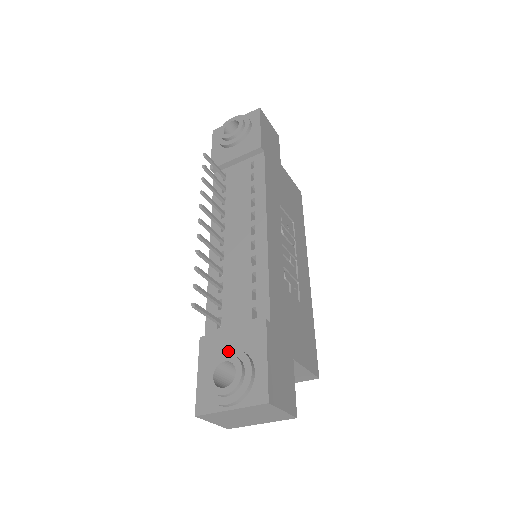
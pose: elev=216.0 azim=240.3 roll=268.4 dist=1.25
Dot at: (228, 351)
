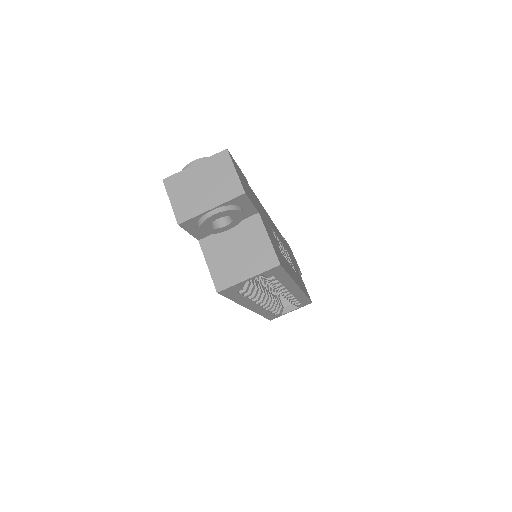
Dot at: occluded
